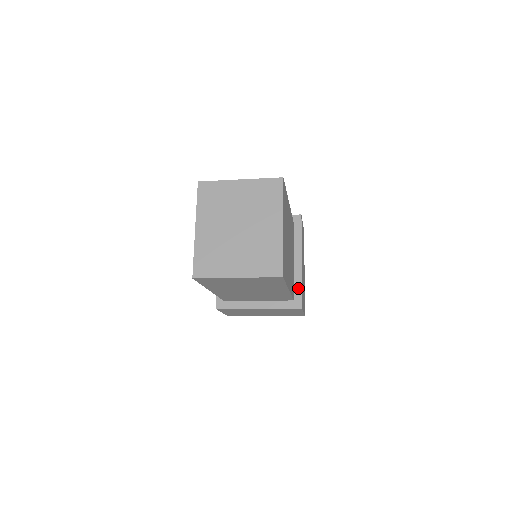
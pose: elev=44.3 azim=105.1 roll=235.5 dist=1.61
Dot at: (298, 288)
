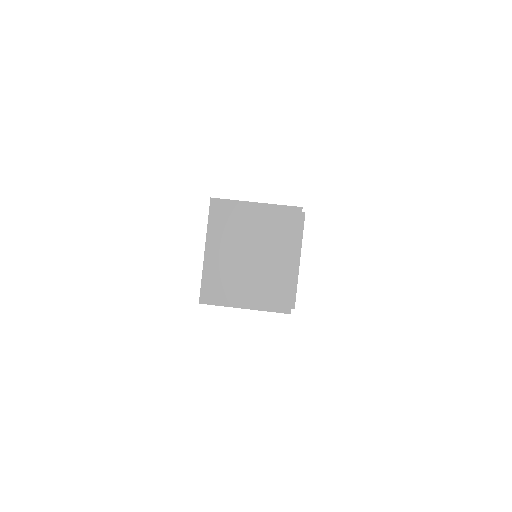
Dot at: occluded
